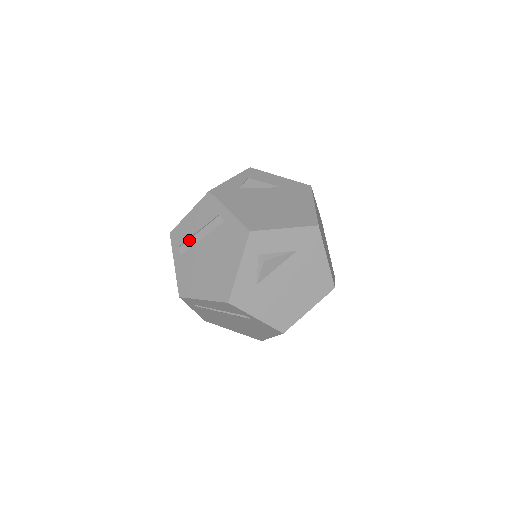
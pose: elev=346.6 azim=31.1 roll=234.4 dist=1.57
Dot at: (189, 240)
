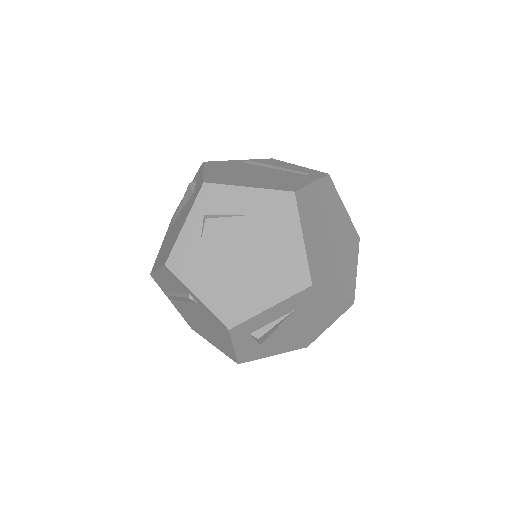
Dot at: (172, 297)
